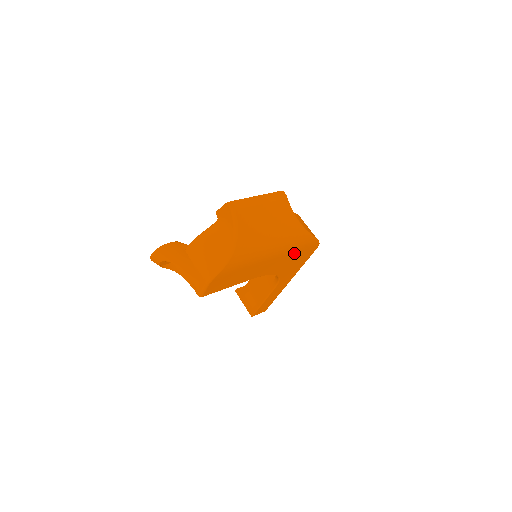
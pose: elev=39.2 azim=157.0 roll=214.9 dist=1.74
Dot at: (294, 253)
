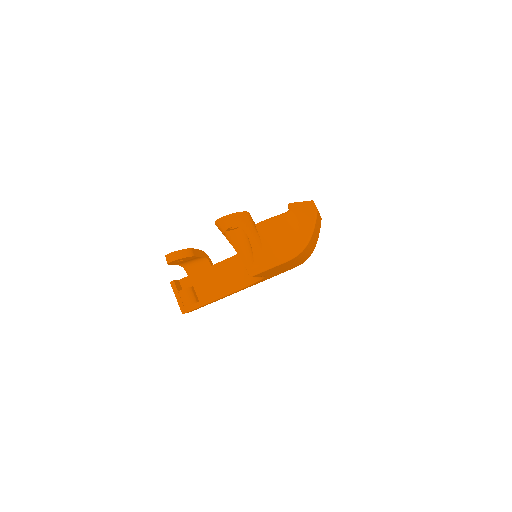
Dot at: (292, 266)
